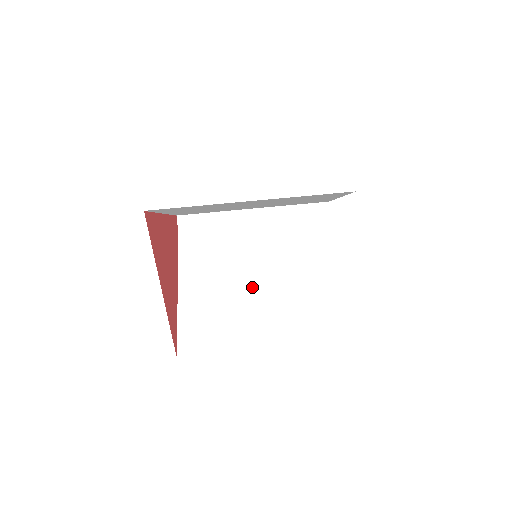
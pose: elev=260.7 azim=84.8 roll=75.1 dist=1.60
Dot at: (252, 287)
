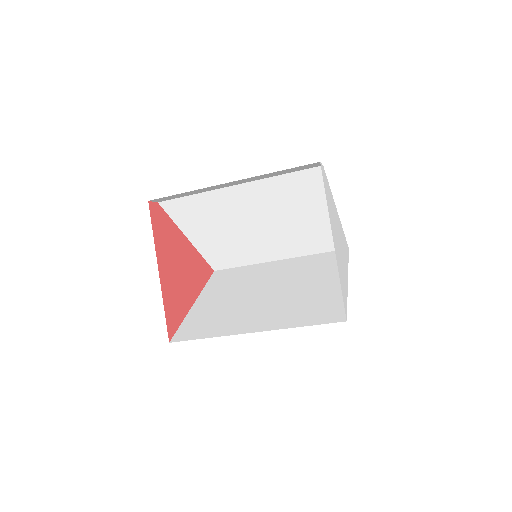
Dot at: (254, 230)
